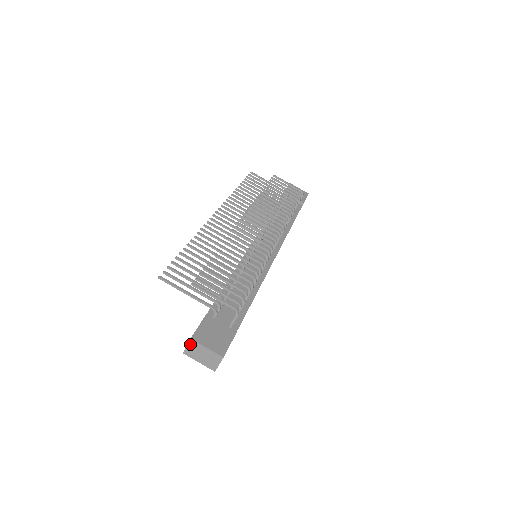
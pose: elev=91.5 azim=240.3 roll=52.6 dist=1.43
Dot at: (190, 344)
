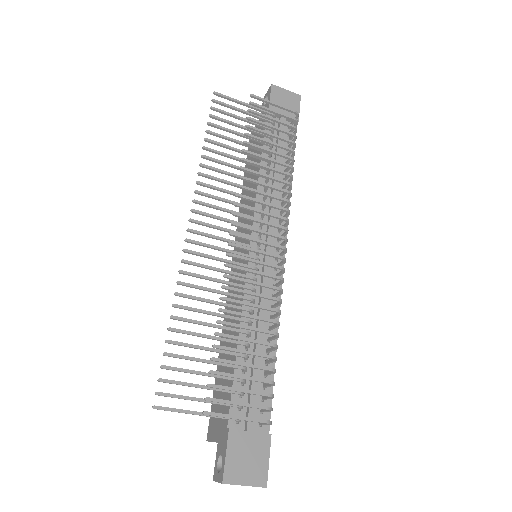
Dot at: (222, 483)
